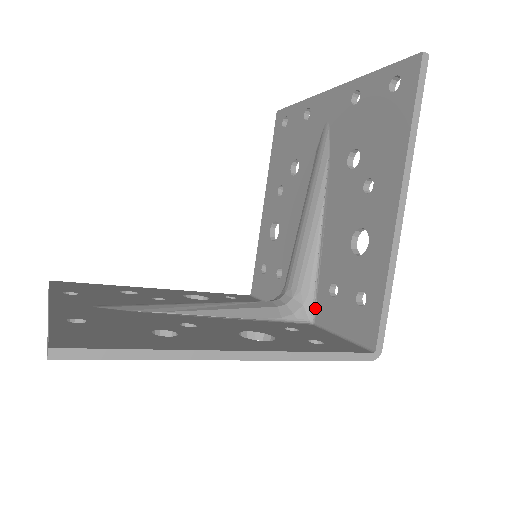
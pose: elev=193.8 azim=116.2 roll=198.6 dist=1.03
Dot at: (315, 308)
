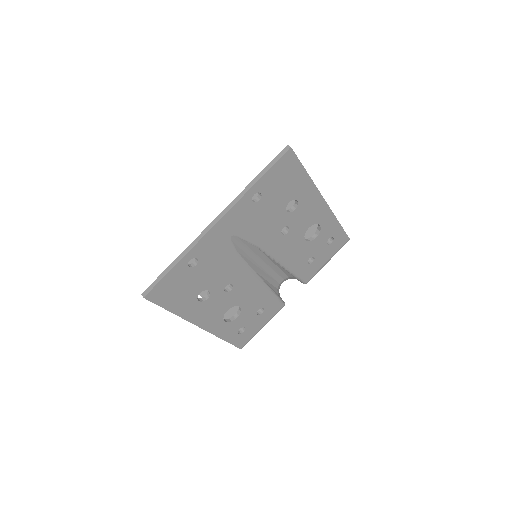
Dot at: occluded
